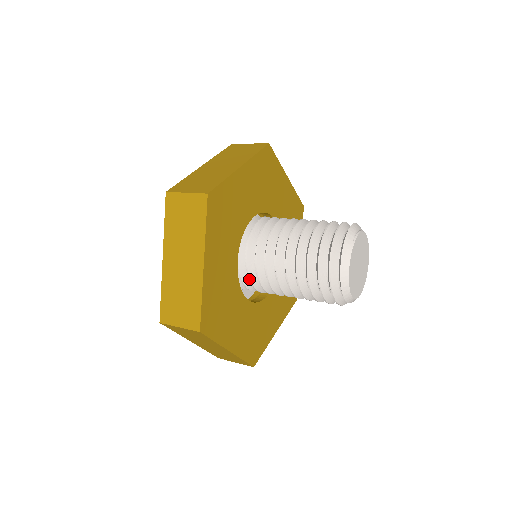
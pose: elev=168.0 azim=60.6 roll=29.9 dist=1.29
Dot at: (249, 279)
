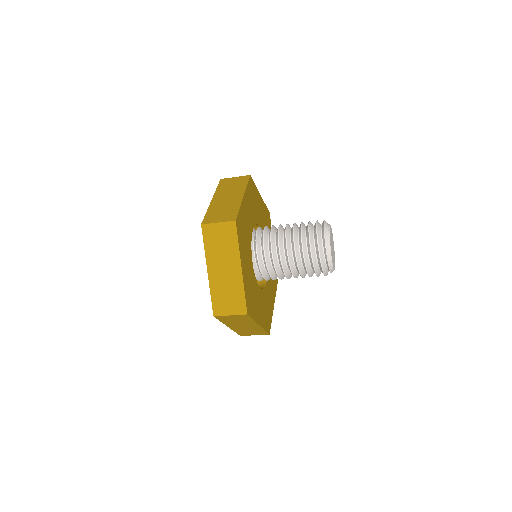
Dot at: (261, 273)
